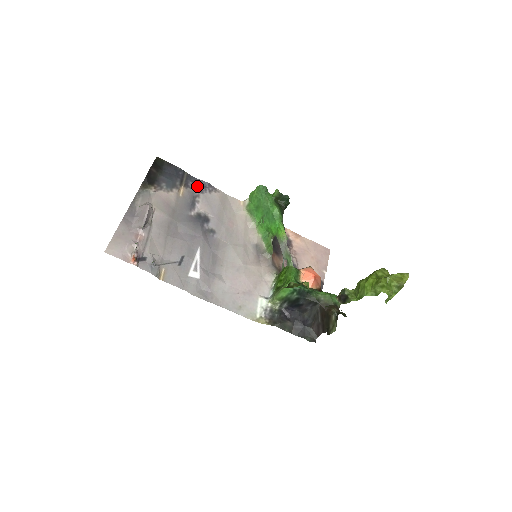
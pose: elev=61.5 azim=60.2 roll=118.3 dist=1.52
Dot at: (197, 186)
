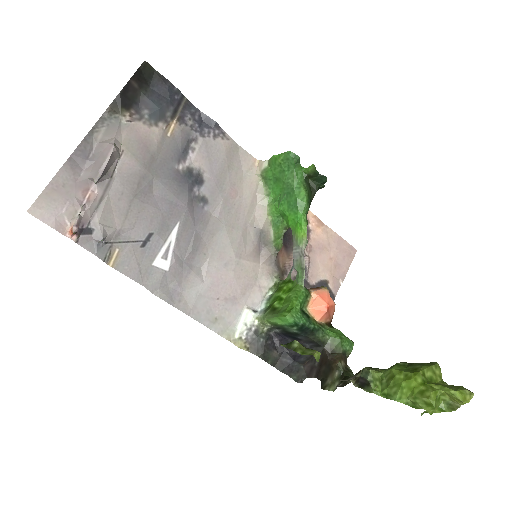
Dot at: (197, 123)
